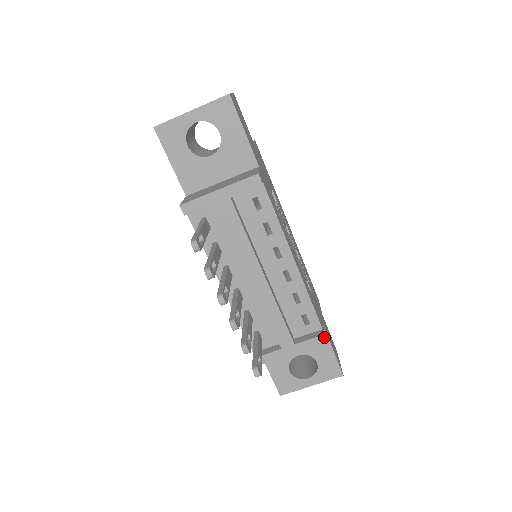
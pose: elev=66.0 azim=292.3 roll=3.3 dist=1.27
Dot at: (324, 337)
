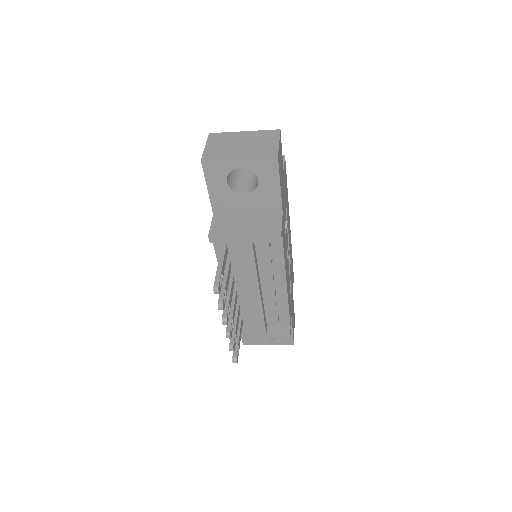
Dot at: (290, 335)
